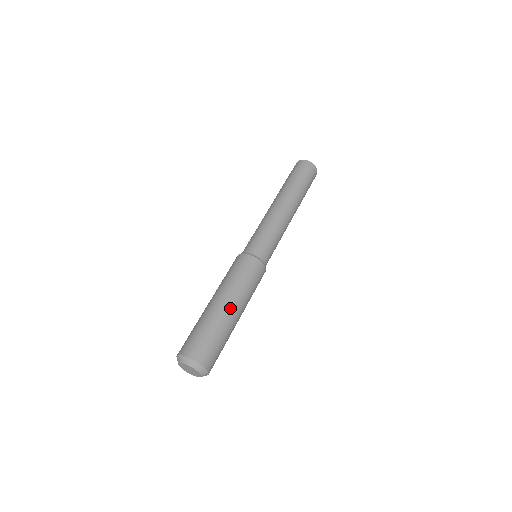
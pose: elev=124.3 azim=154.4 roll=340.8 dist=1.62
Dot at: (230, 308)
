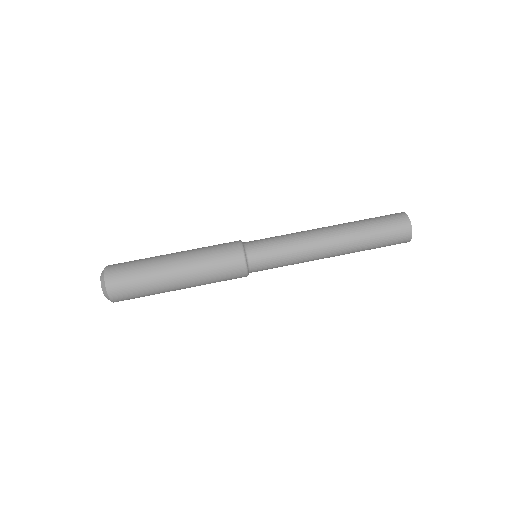
Dot at: (179, 287)
